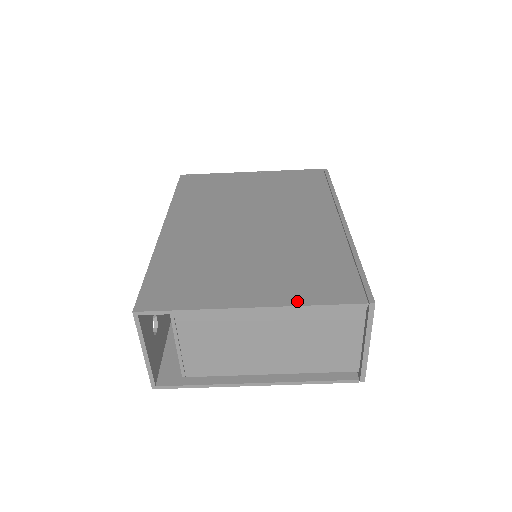
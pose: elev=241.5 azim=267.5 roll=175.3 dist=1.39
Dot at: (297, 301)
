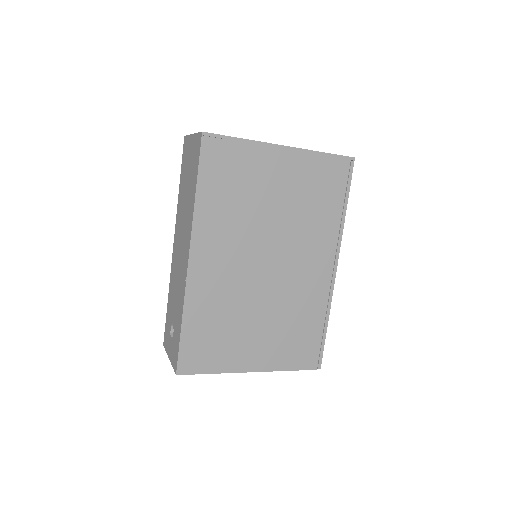
Dot at: (279, 367)
